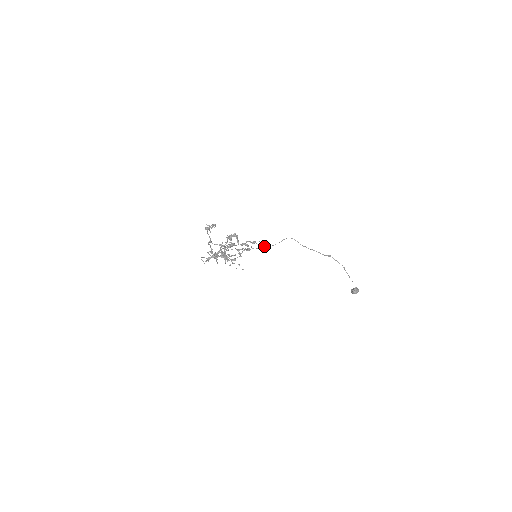
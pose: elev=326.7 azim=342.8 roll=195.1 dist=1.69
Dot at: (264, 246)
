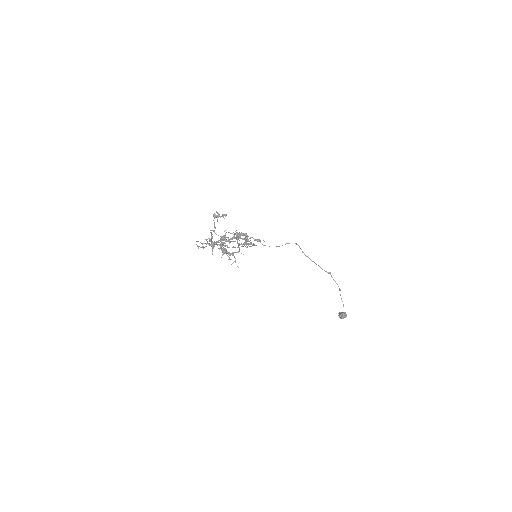
Dot at: occluded
